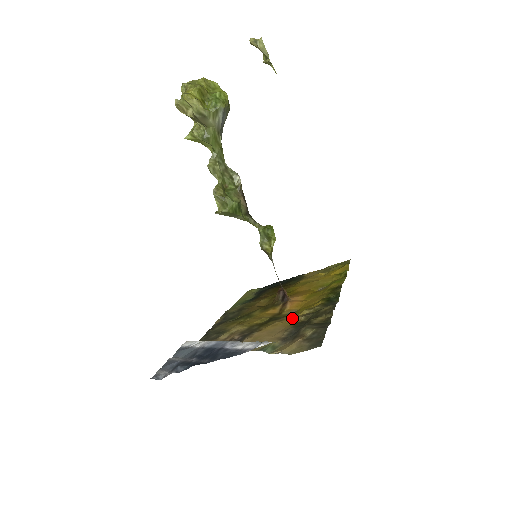
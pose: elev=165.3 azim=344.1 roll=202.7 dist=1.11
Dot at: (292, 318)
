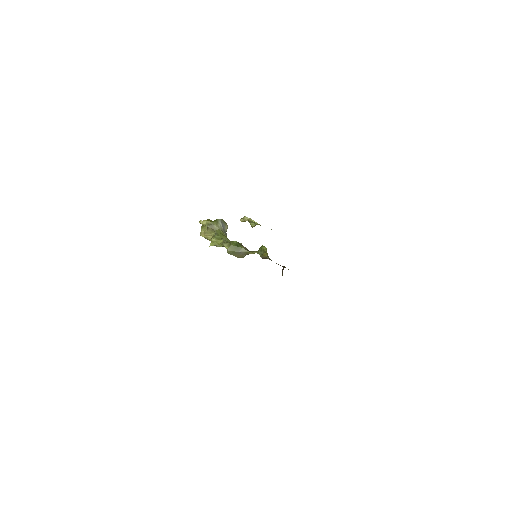
Dot at: occluded
